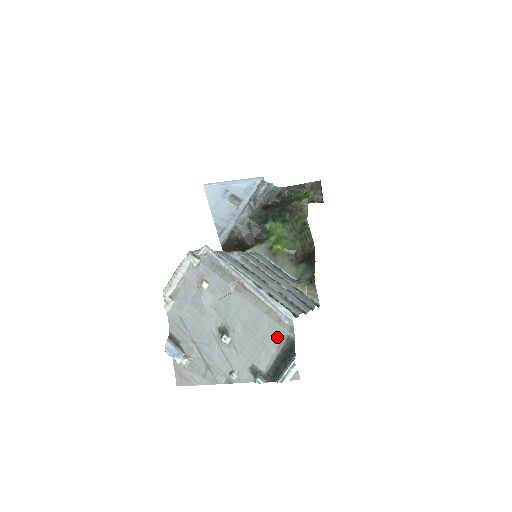
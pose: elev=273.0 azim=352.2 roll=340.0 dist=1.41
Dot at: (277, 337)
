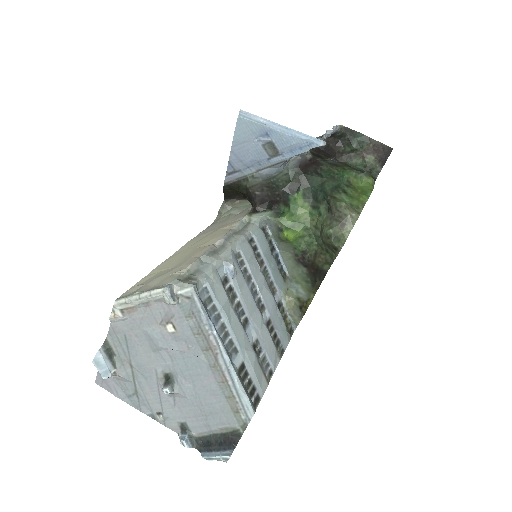
Dot at: (225, 422)
